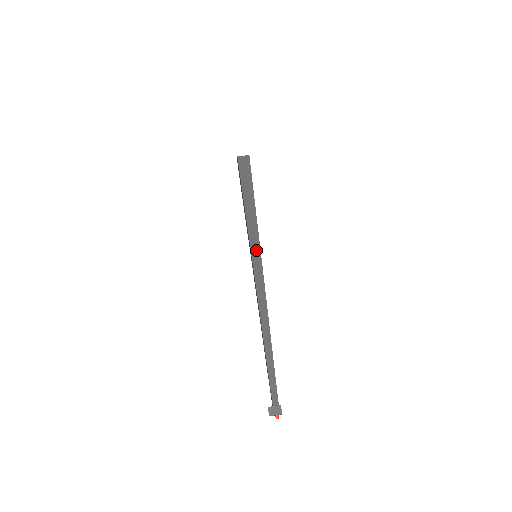
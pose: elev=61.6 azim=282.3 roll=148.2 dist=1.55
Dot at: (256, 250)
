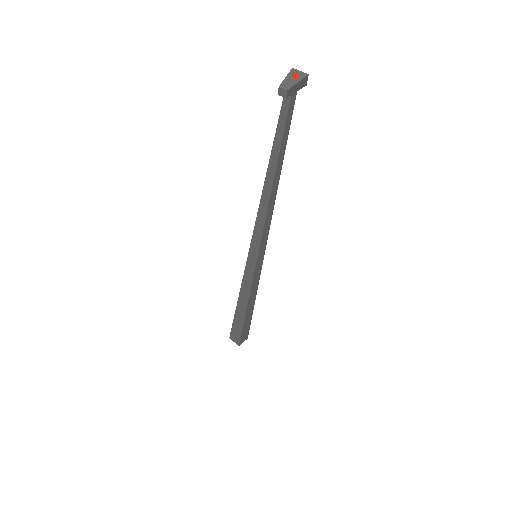
Dot at: occluded
